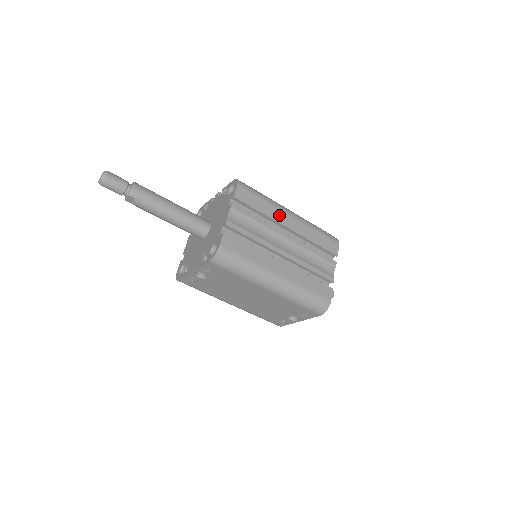
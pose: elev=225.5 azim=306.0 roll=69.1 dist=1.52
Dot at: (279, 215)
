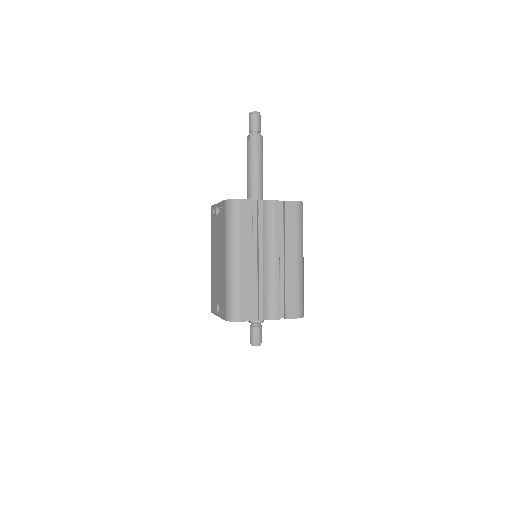
Dot at: (292, 247)
